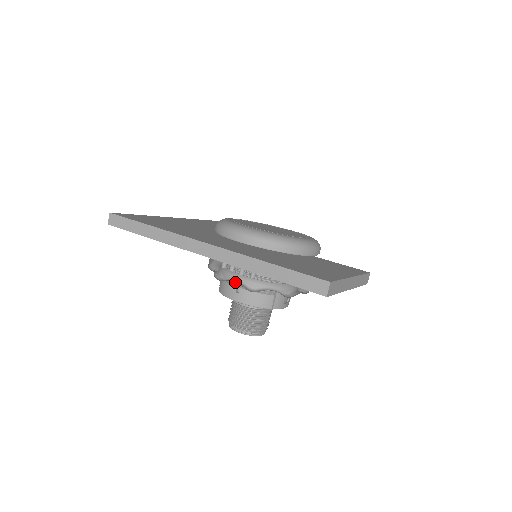
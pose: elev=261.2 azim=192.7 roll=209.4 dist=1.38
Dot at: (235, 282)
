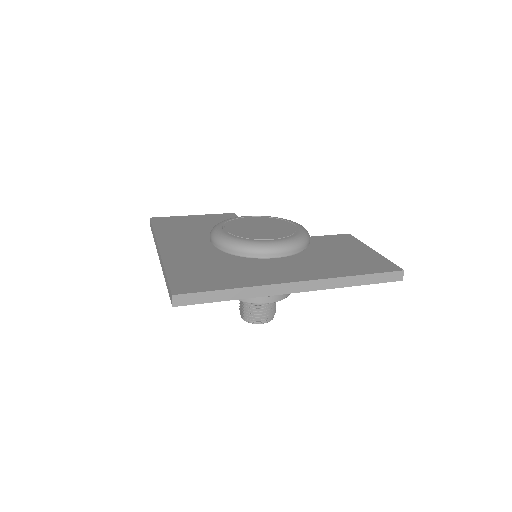
Dot at: occluded
